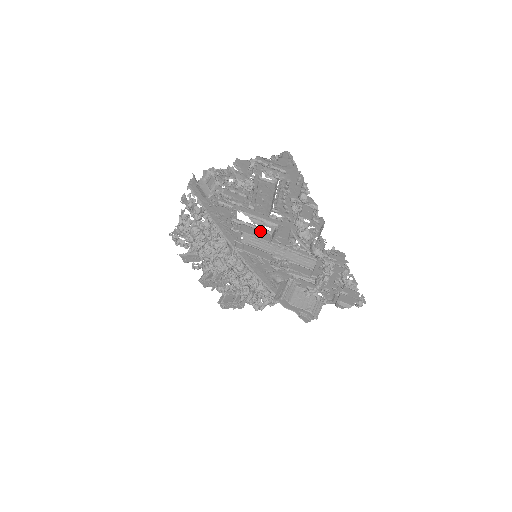
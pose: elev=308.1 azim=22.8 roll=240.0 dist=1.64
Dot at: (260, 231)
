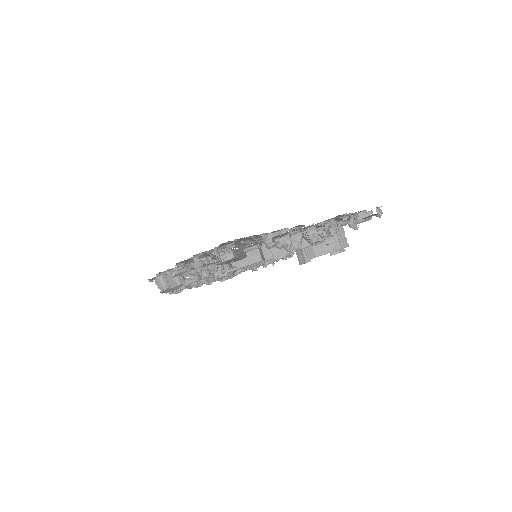
Dot at: occluded
